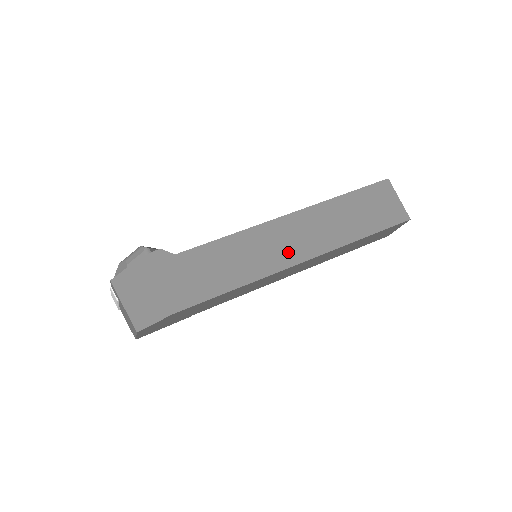
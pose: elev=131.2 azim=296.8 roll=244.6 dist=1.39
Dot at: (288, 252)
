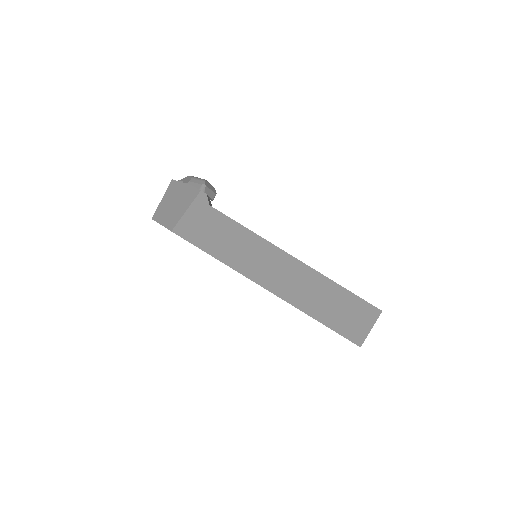
Dot at: (266, 275)
